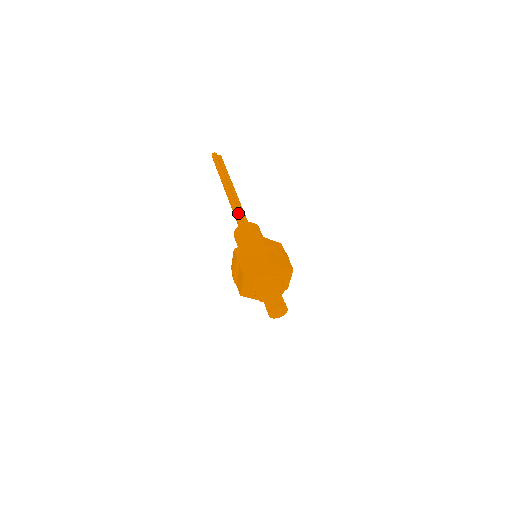
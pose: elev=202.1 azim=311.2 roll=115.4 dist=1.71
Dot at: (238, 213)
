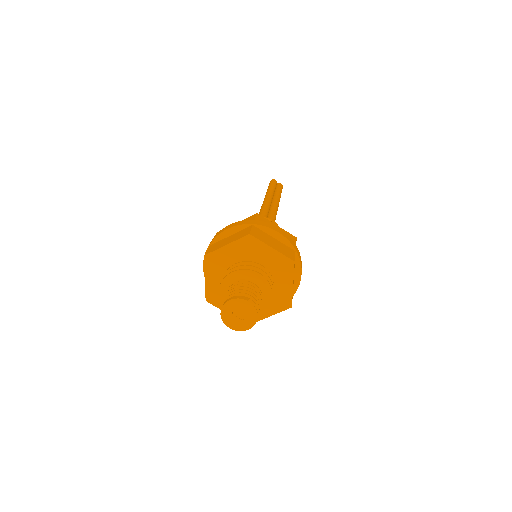
Dot at: occluded
